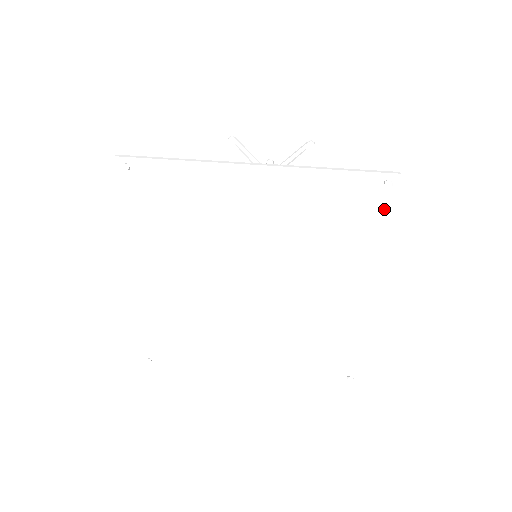
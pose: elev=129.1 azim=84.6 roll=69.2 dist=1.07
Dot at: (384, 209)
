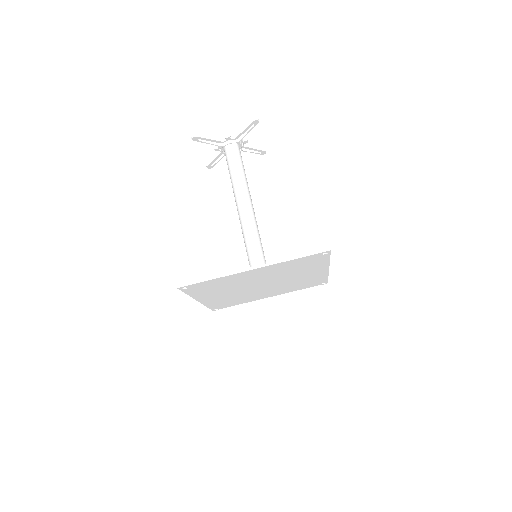
Dot at: (325, 257)
